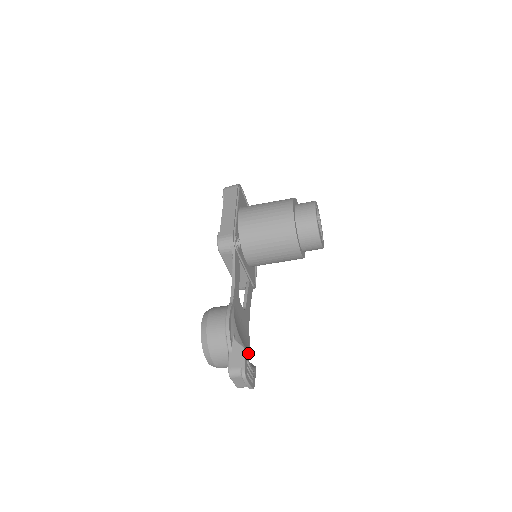
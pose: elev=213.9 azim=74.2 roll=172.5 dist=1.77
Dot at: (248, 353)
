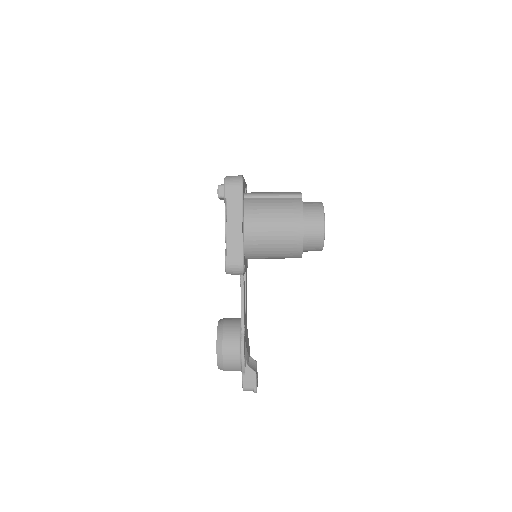
Dot at: occluded
